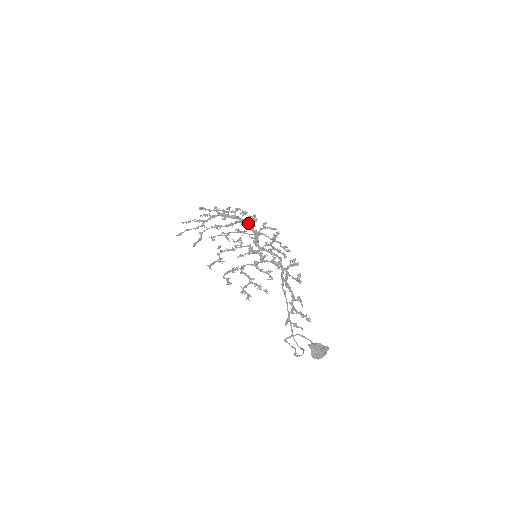
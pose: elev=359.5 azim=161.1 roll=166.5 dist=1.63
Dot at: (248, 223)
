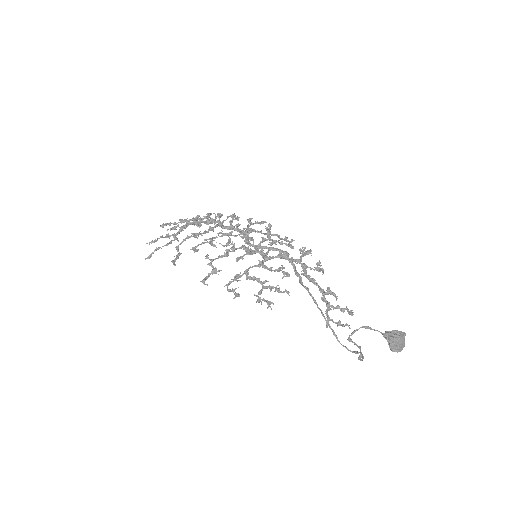
Dot at: (230, 223)
